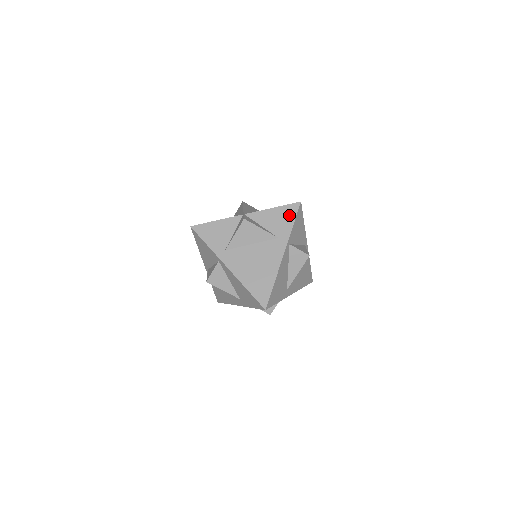
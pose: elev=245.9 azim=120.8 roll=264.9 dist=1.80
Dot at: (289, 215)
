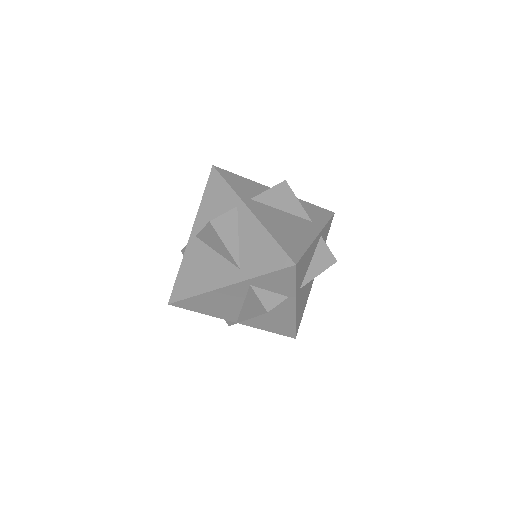
Dot at: (323, 214)
